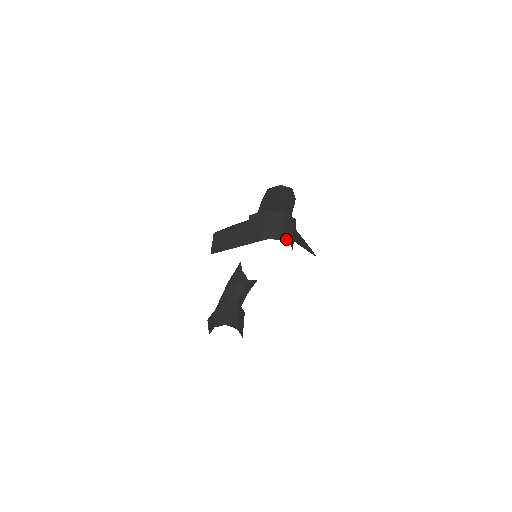
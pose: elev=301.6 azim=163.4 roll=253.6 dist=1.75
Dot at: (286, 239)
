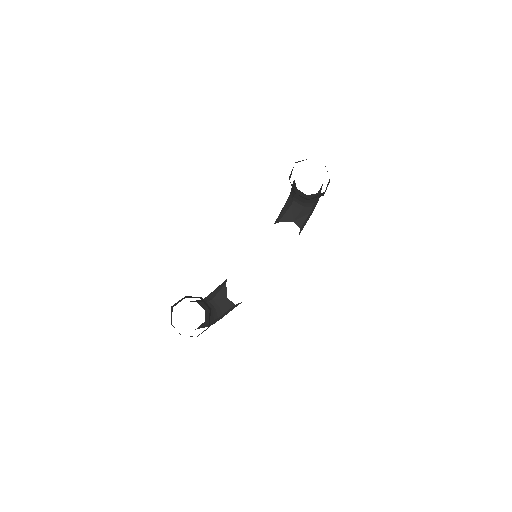
Dot at: (327, 171)
